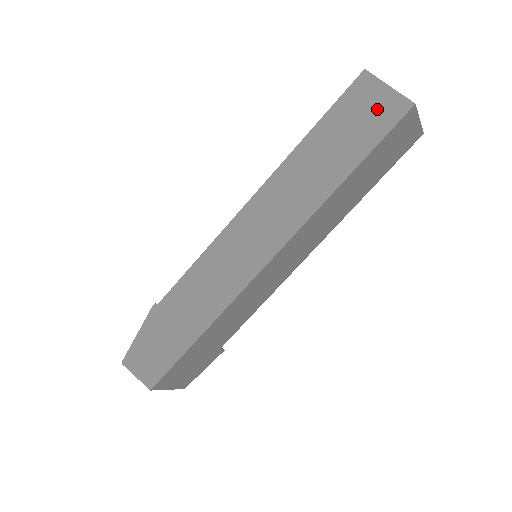
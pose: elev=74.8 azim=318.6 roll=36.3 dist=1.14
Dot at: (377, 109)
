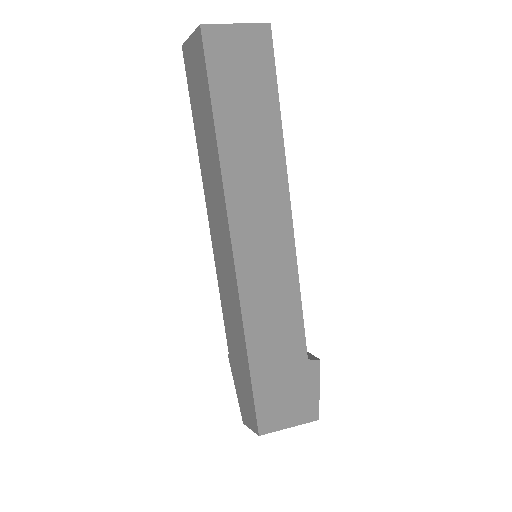
Dot at: (196, 61)
